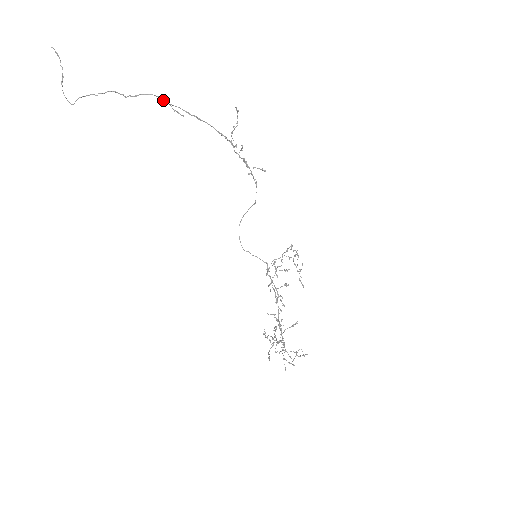
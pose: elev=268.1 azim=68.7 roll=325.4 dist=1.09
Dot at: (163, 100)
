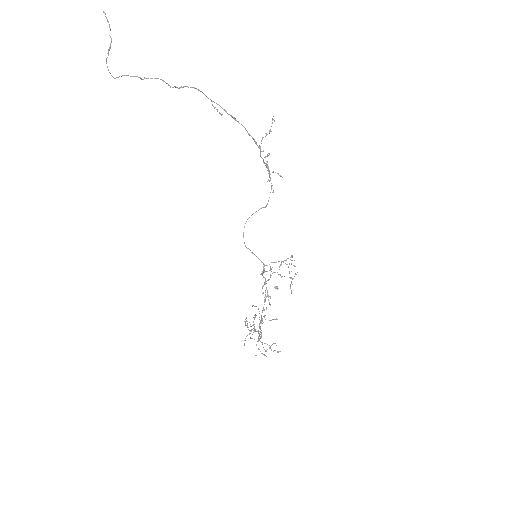
Dot at: occluded
